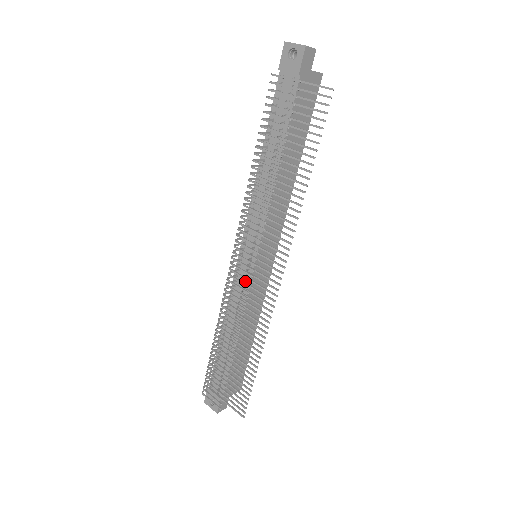
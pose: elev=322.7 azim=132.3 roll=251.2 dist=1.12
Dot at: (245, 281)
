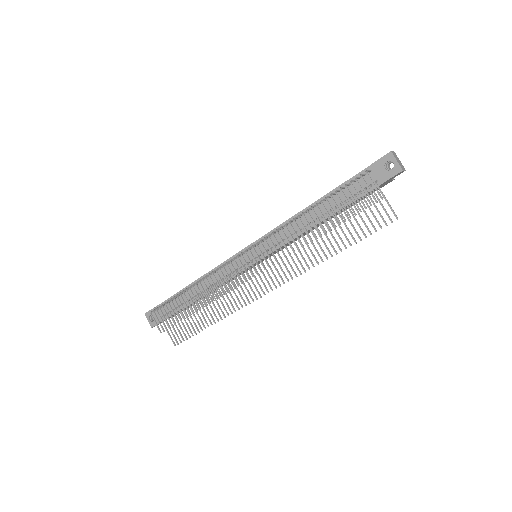
Dot at: occluded
